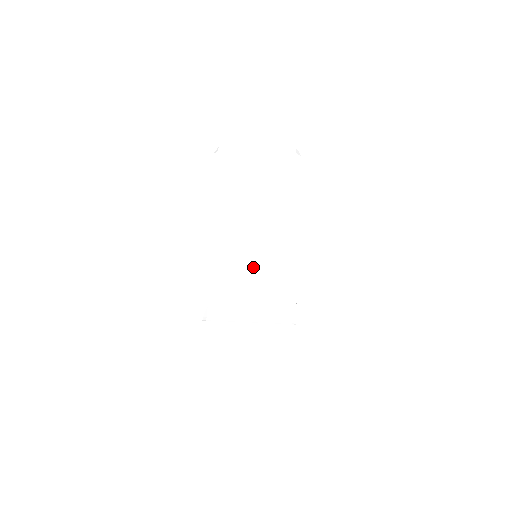
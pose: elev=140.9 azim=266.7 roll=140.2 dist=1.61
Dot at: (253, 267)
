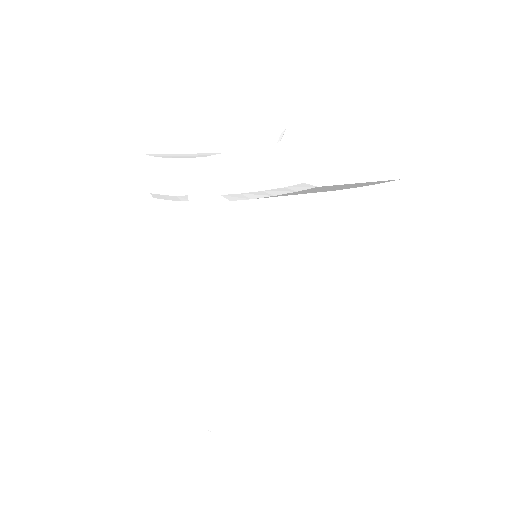
Dot at: occluded
